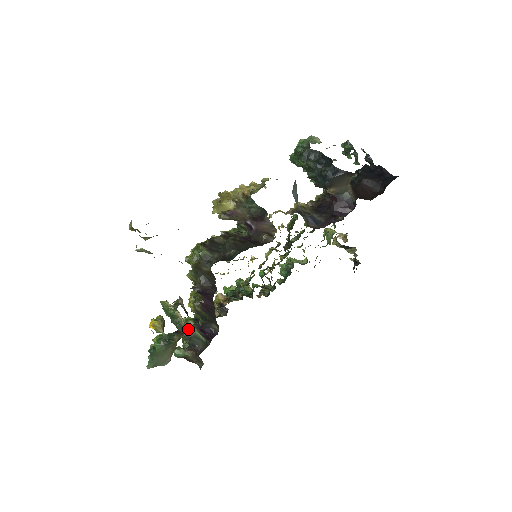
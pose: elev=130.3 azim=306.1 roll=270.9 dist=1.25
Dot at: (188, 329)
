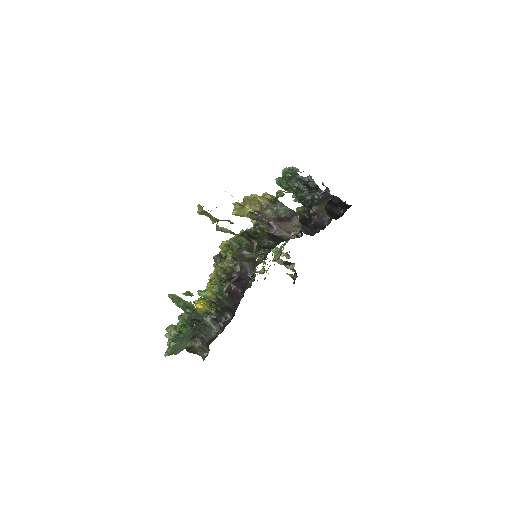
Dot at: occluded
